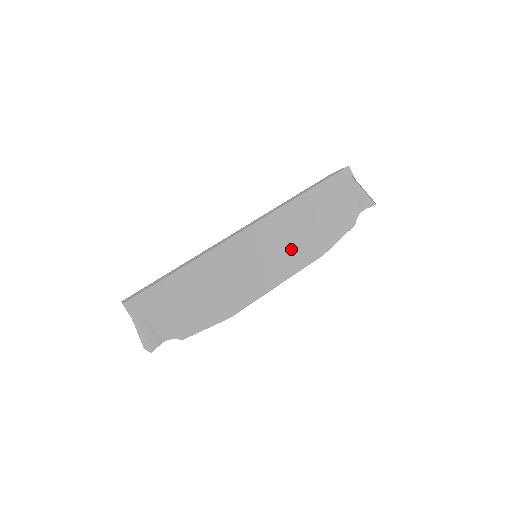
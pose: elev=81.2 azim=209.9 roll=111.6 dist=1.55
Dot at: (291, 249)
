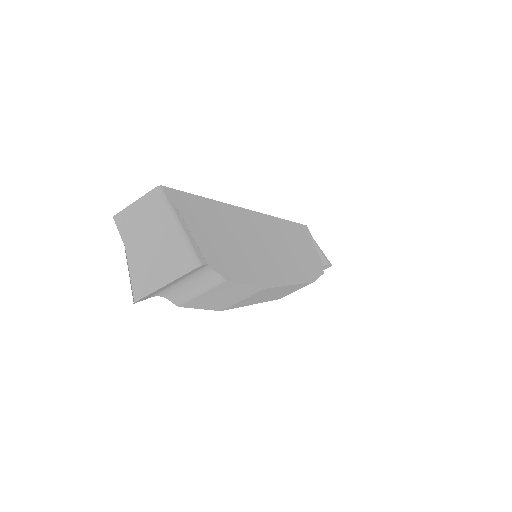
Dot at: (292, 258)
